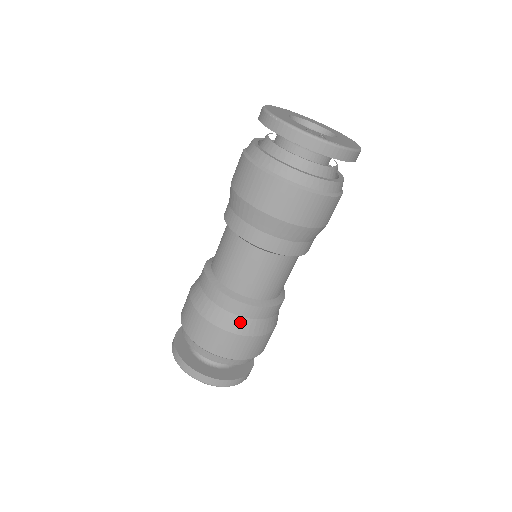
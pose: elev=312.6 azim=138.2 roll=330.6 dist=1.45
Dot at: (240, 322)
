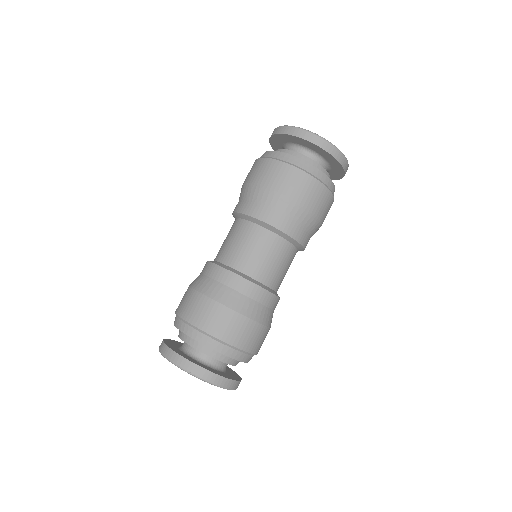
Dot at: (240, 299)
